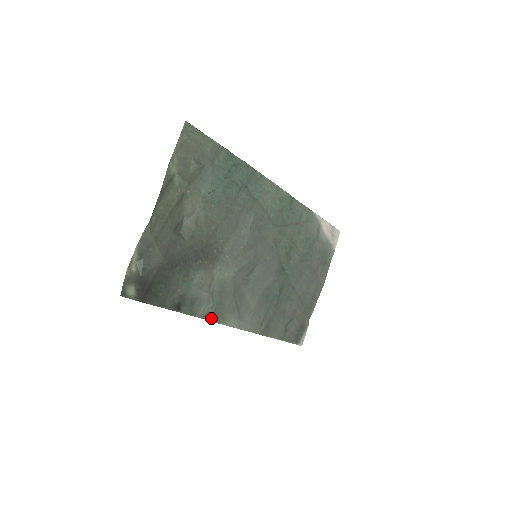
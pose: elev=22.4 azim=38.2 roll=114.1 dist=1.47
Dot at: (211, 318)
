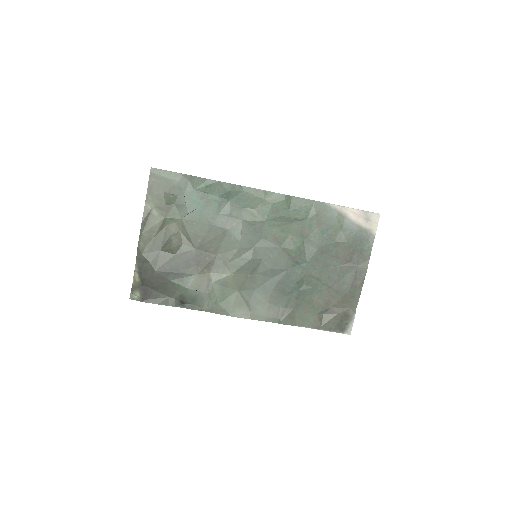
Dot at: (217, 311)
